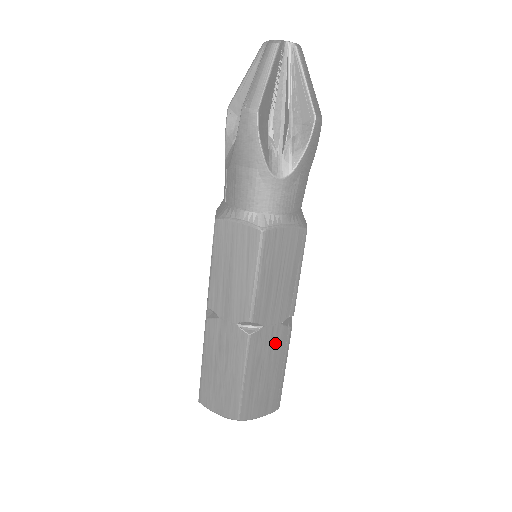
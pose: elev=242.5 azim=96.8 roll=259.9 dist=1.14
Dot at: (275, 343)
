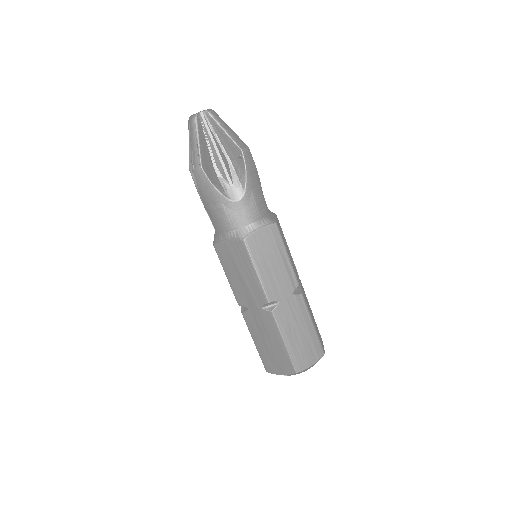
Dot at: (295, 309)
